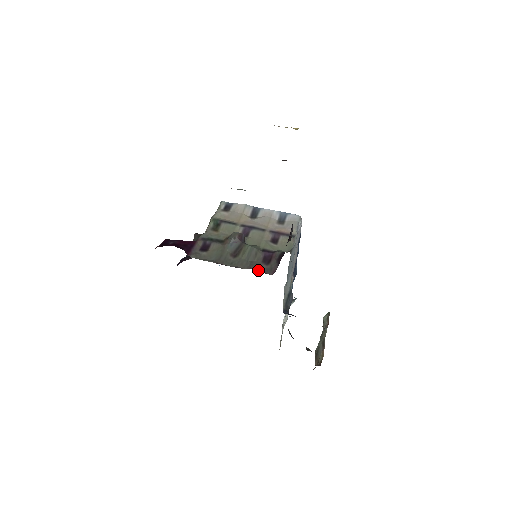
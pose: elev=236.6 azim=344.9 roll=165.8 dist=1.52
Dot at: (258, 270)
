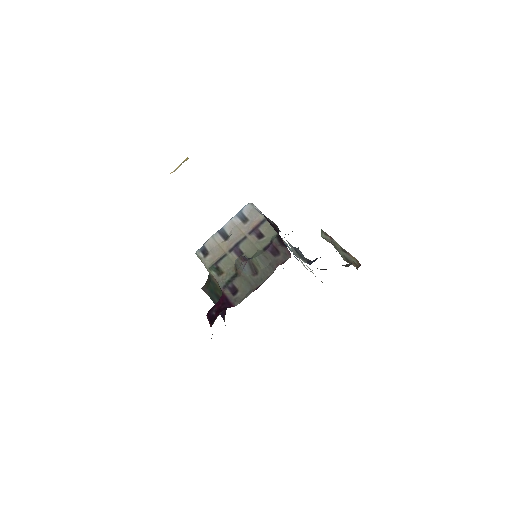
Dot at: (280, 264)
